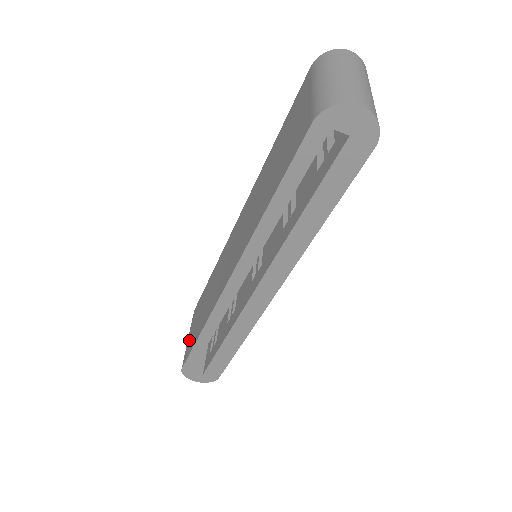
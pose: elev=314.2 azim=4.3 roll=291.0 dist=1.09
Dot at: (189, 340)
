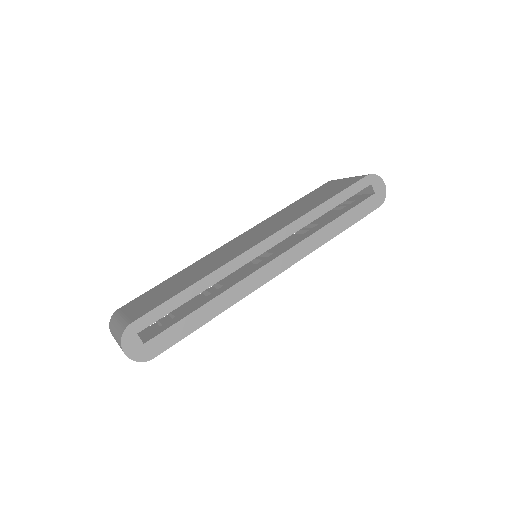
Dot at: (138, 309)
